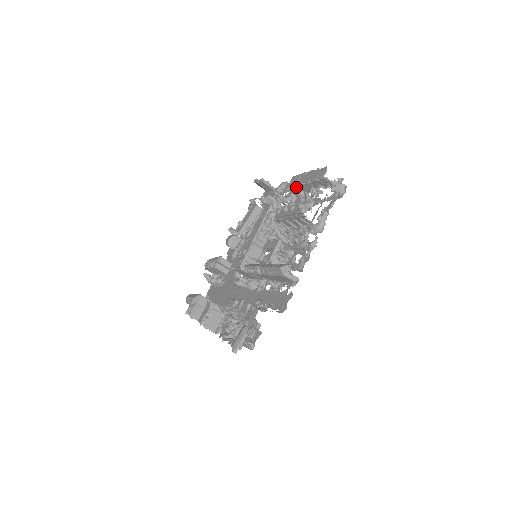
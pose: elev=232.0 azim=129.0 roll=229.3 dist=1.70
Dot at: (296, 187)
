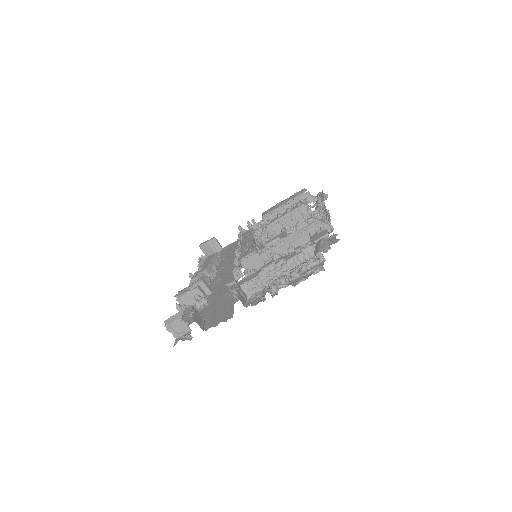
Dot at: (274, 212)
